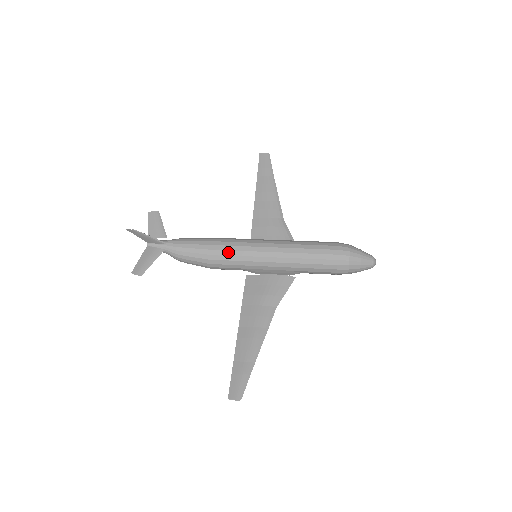
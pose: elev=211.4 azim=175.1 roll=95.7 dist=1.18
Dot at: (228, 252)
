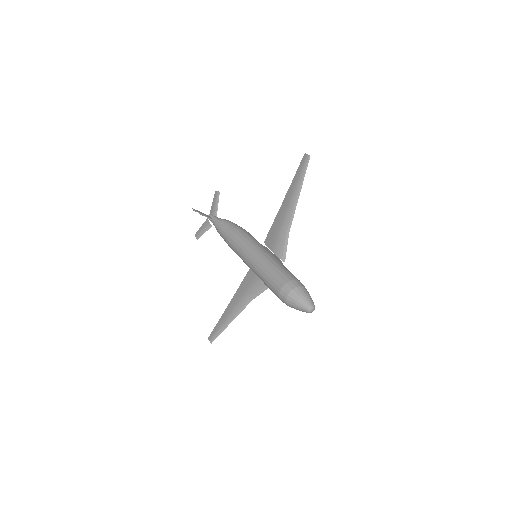
Dot at: (235, 248)
